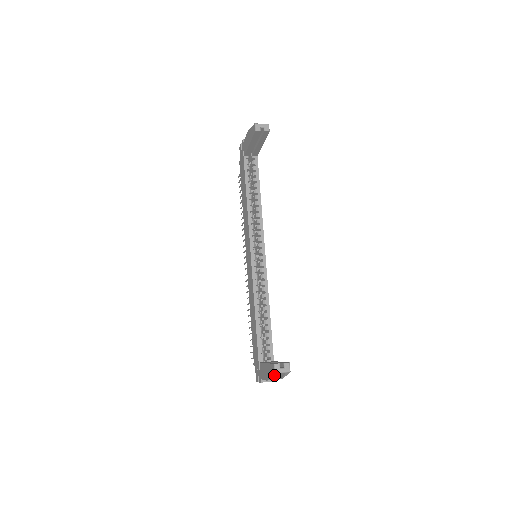
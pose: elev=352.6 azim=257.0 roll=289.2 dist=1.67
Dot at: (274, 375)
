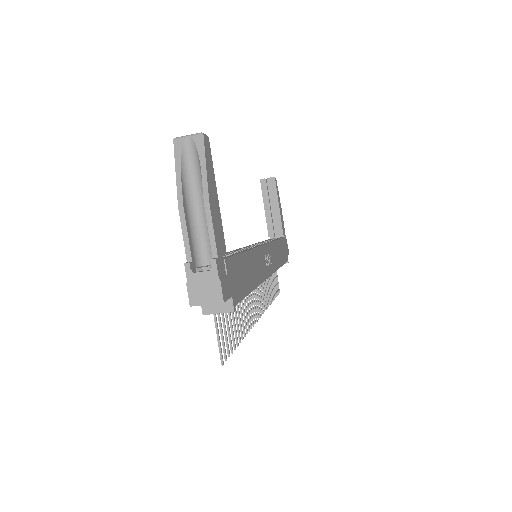
Dot at: (178, 157)
